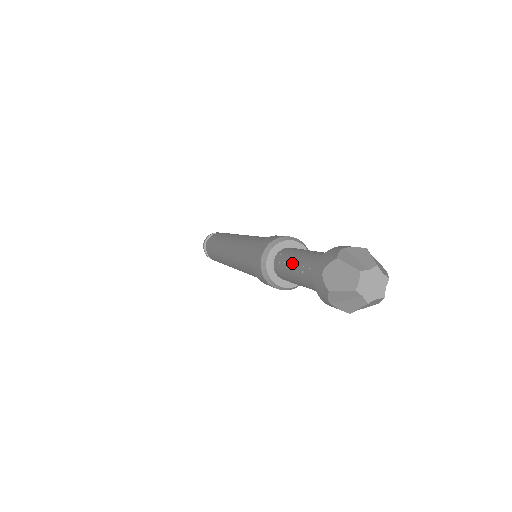
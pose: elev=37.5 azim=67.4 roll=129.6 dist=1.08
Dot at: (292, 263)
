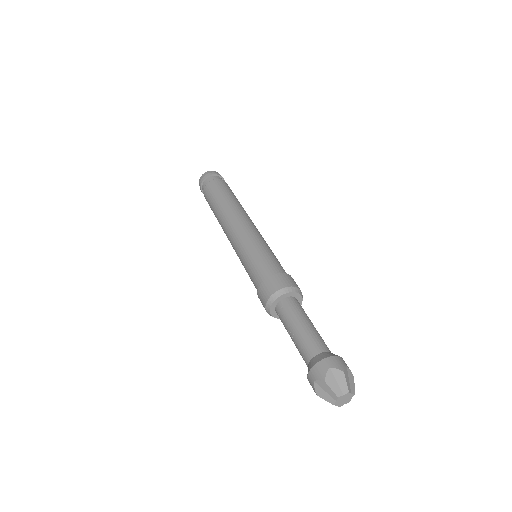
Dot at: (291, 331)
